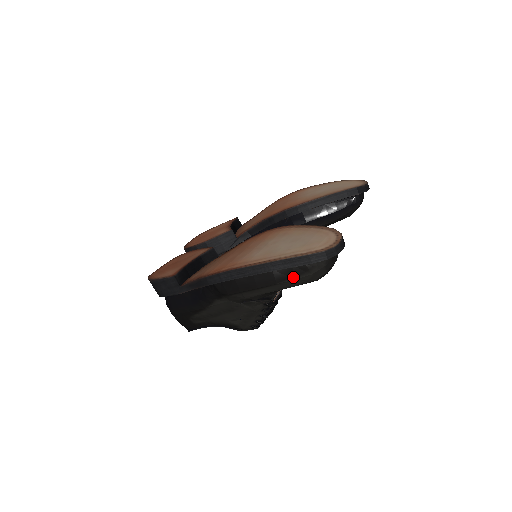
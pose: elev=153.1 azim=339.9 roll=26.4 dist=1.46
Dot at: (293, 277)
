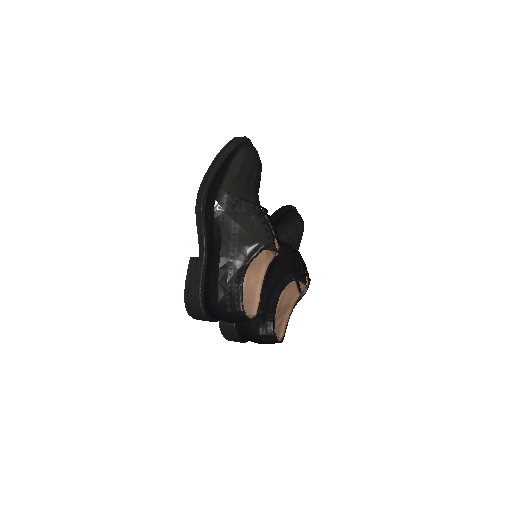
Dot at: (234, 156)
